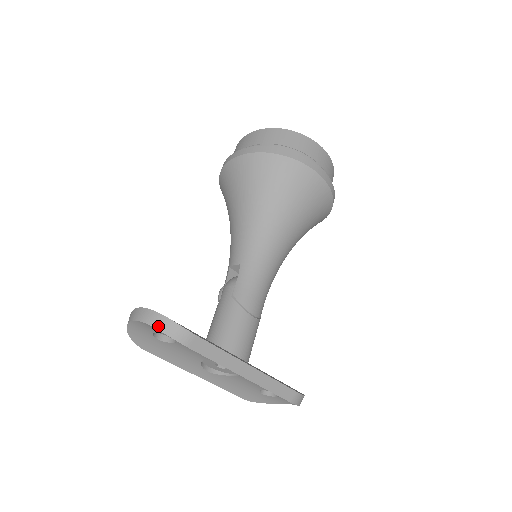
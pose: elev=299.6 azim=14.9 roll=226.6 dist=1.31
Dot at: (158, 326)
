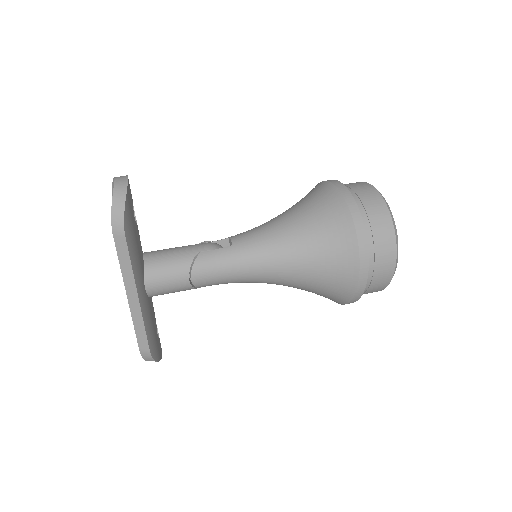
Dot at: (115, 201)
